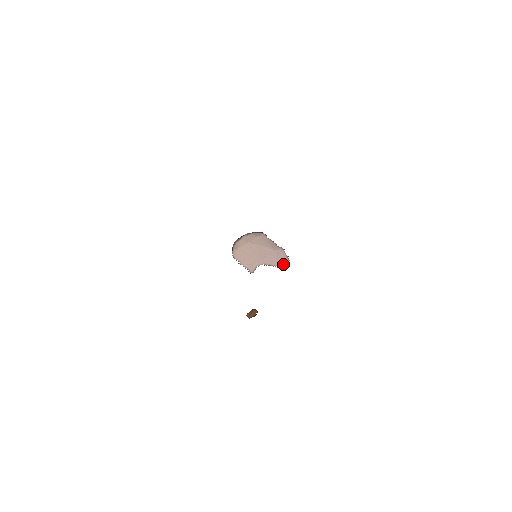
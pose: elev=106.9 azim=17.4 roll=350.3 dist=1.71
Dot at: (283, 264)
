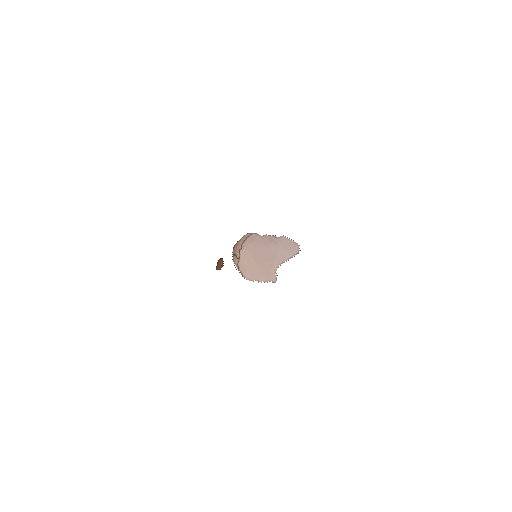
Dot at: (295, 251)
